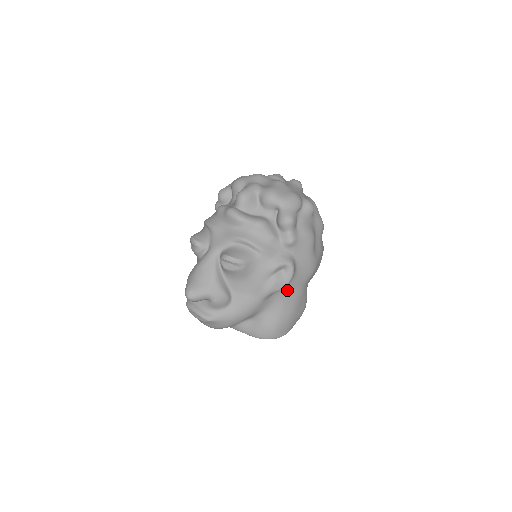
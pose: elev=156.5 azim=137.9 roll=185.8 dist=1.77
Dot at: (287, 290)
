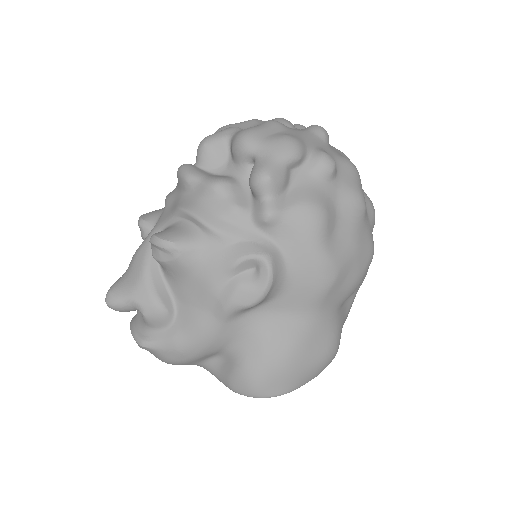
Dot at: (277, 311)
